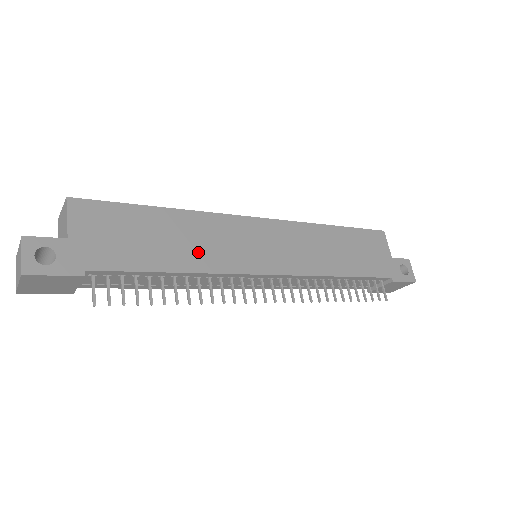
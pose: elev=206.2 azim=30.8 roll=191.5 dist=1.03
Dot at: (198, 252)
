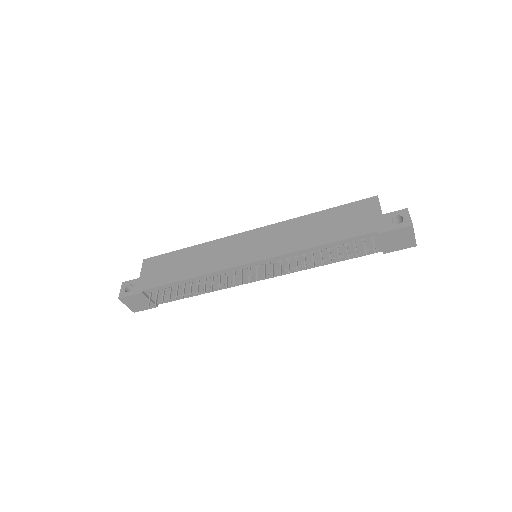
Dot at: (203, 264)
